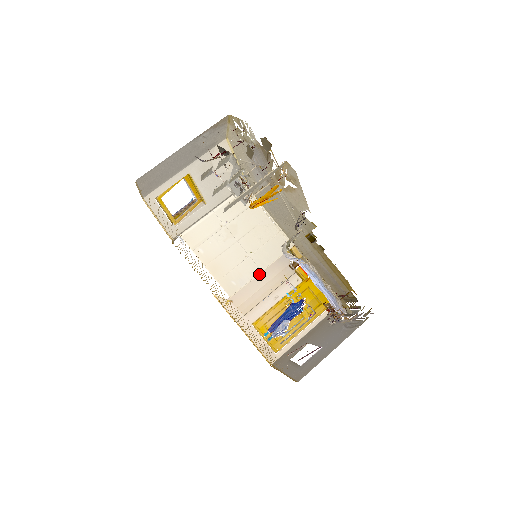
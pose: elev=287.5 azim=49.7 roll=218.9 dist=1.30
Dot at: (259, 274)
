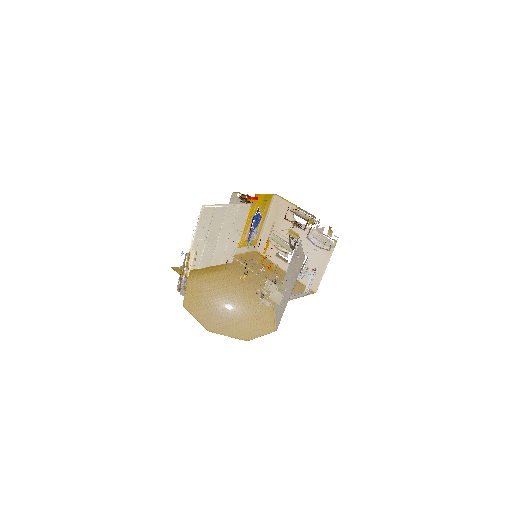
Dot at: occluded
